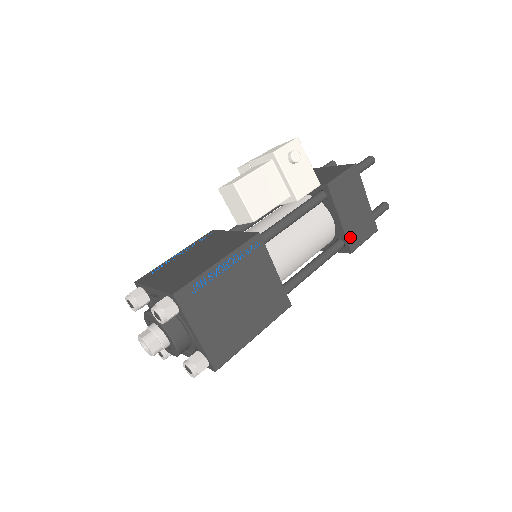
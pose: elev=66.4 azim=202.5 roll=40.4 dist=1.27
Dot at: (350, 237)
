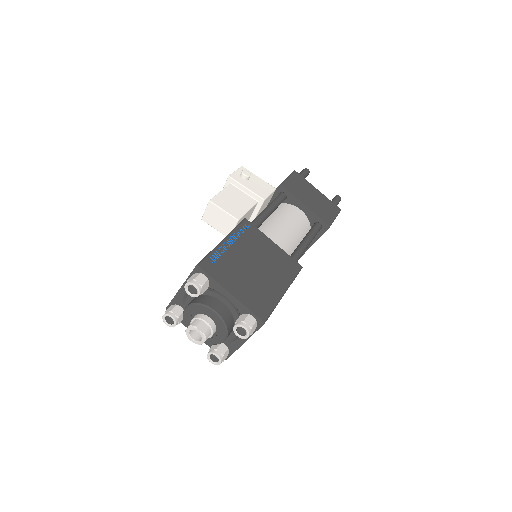
Dot at: (321, 216)
